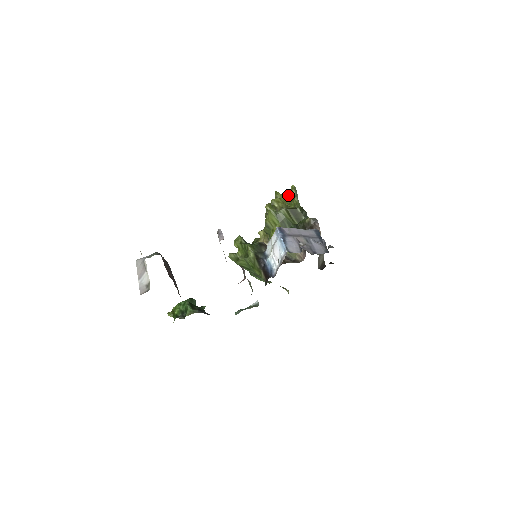
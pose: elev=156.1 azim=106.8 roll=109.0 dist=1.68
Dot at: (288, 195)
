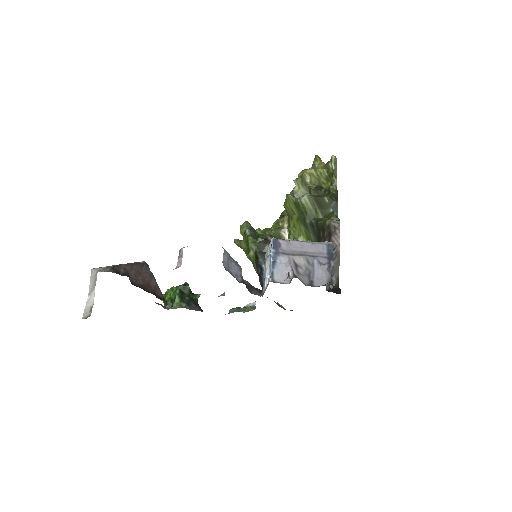
Dot at: (328, 165)
